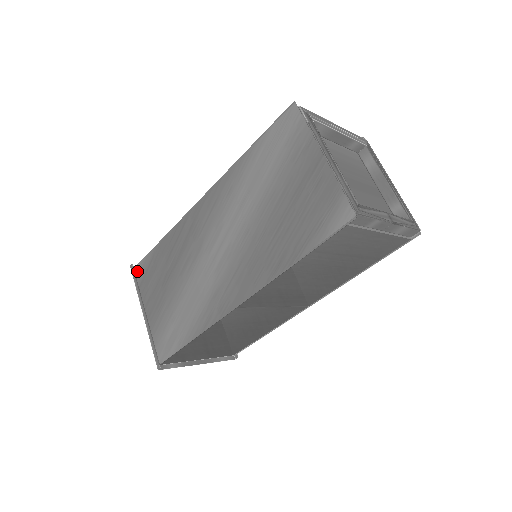
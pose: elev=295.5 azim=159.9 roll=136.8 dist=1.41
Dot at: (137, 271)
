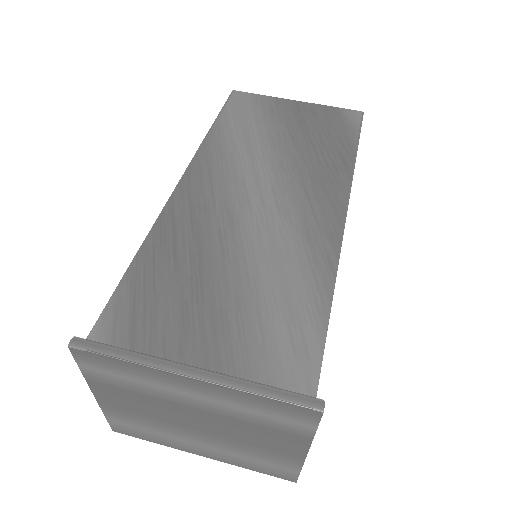
Dot at: (101, 337)
